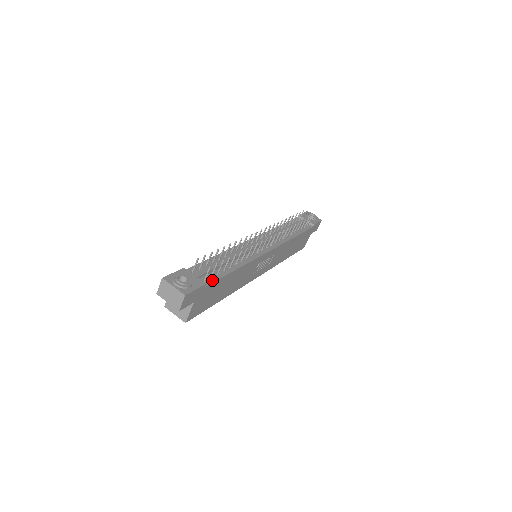
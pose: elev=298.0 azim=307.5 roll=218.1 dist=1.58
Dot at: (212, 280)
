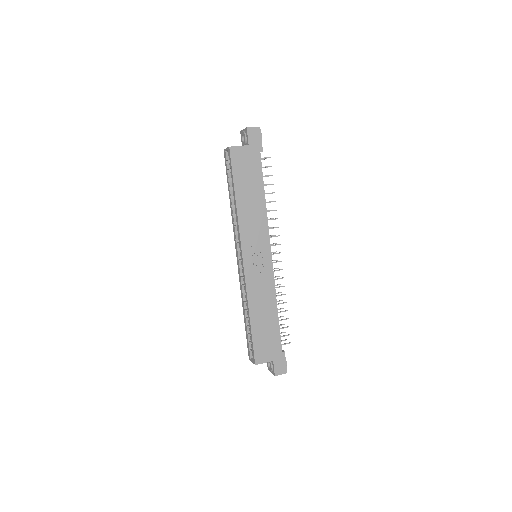
Dot at: (261, 164)
